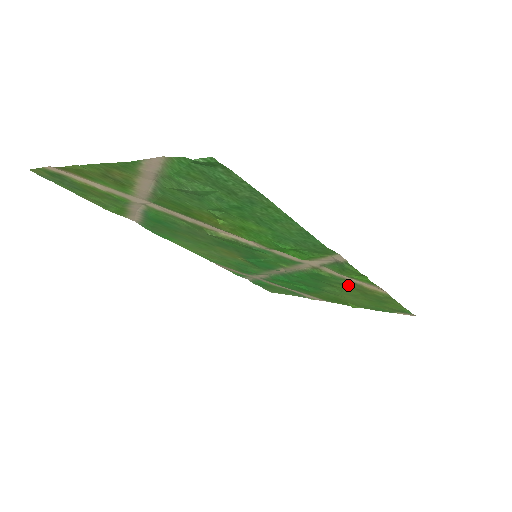
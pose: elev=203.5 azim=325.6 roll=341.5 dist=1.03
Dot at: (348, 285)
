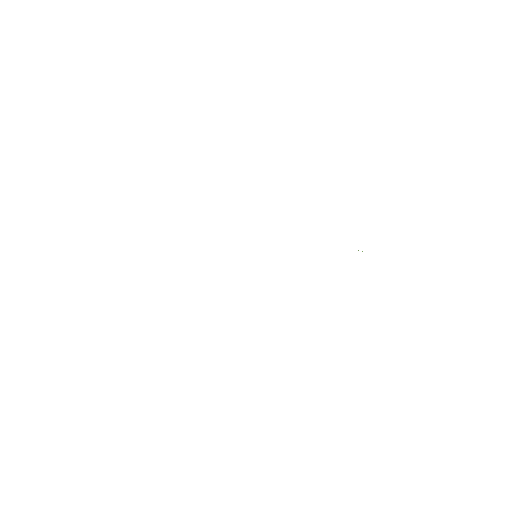
Dot at: occluded
